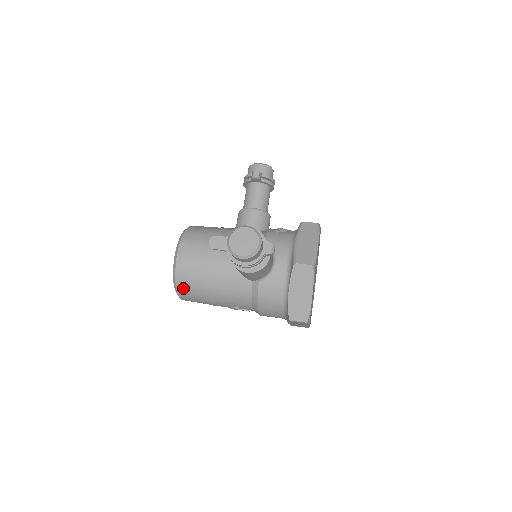
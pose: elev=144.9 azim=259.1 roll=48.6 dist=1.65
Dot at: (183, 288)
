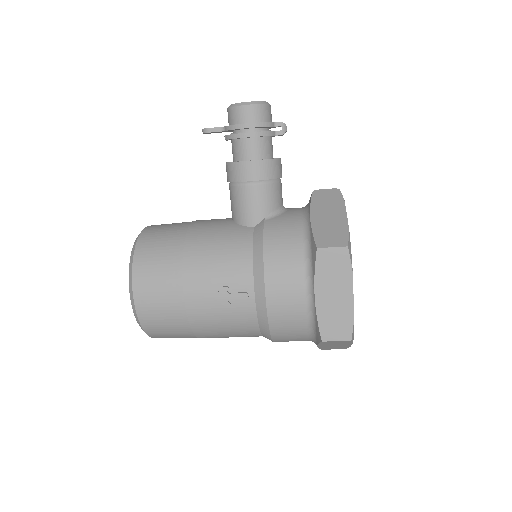
Dot at: (144, 256)
